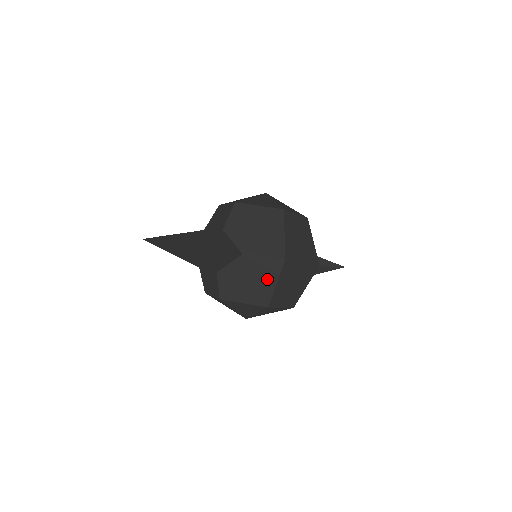
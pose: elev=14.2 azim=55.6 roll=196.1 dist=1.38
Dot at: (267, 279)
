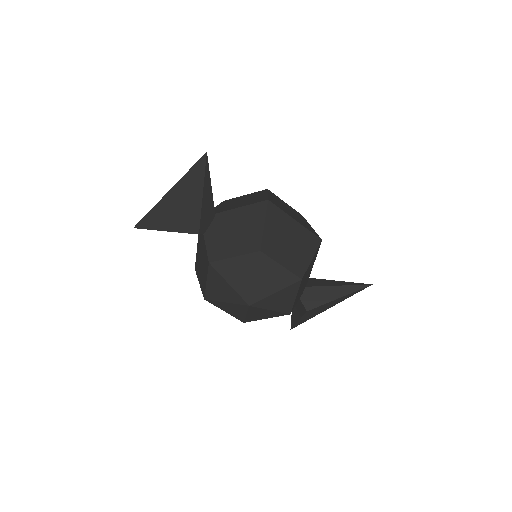
Dot at: (254, 224)
